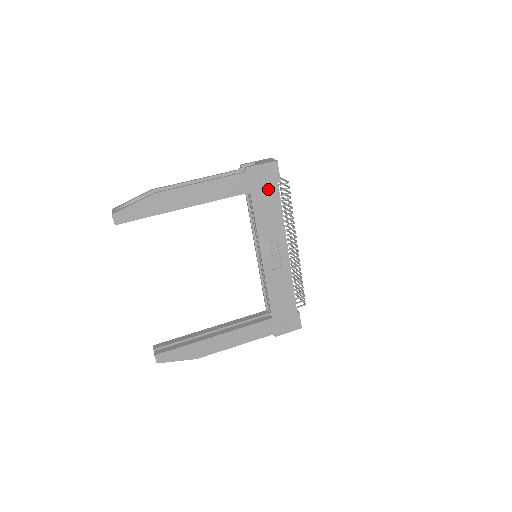
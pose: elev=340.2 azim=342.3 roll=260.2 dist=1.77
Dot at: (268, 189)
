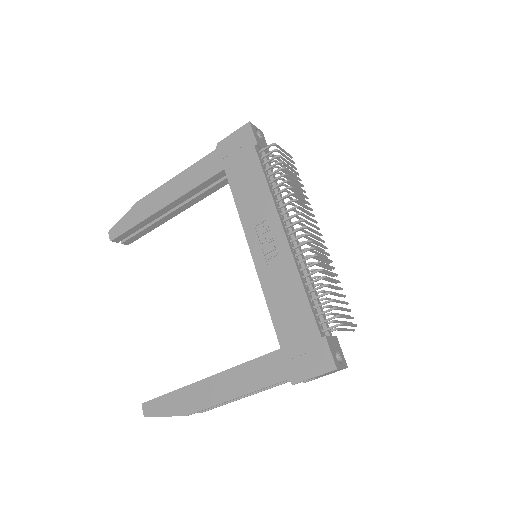
Dot at: (244, 158)
